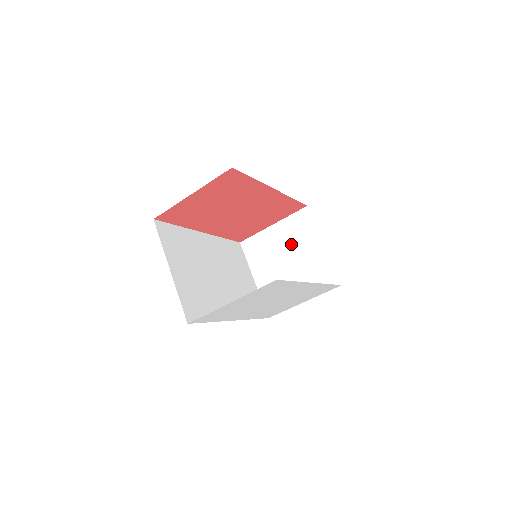
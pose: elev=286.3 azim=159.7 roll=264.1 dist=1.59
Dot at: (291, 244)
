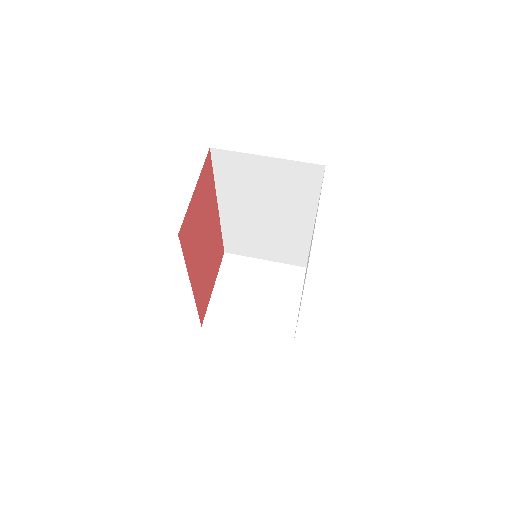
Dot at: (243, 284)
